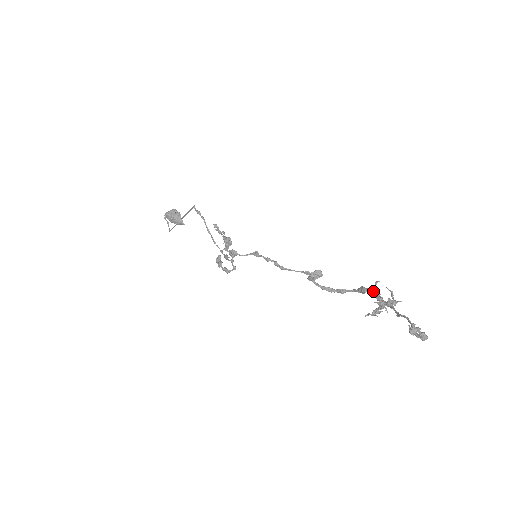
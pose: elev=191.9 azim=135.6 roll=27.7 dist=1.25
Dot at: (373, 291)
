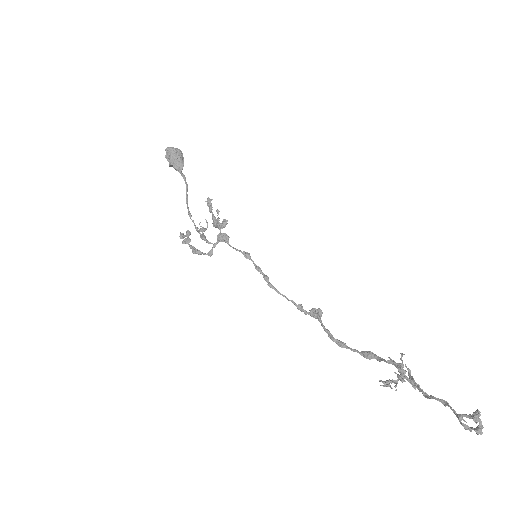
Dot at: (394, 361)
